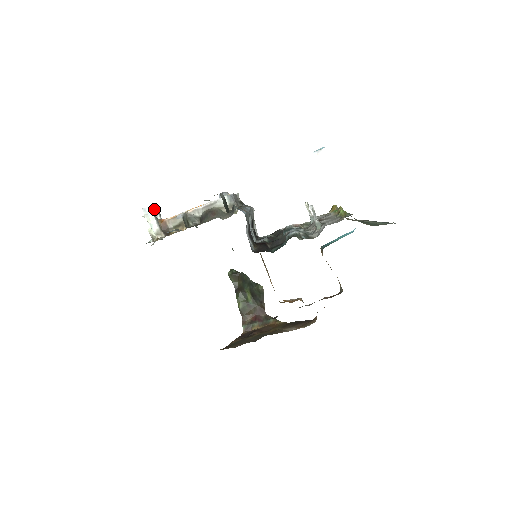
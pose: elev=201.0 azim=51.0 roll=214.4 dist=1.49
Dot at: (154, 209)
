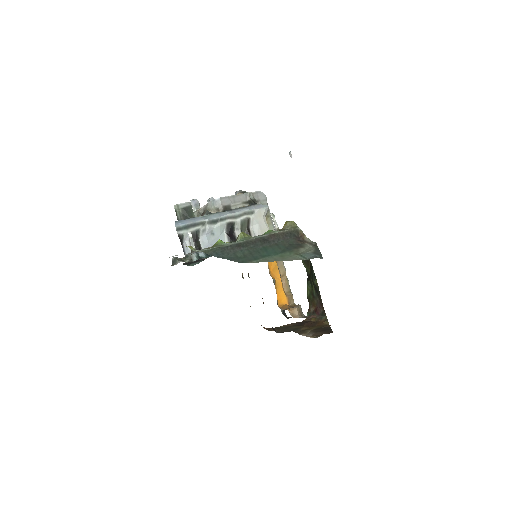
Dot at: (209, 199)
